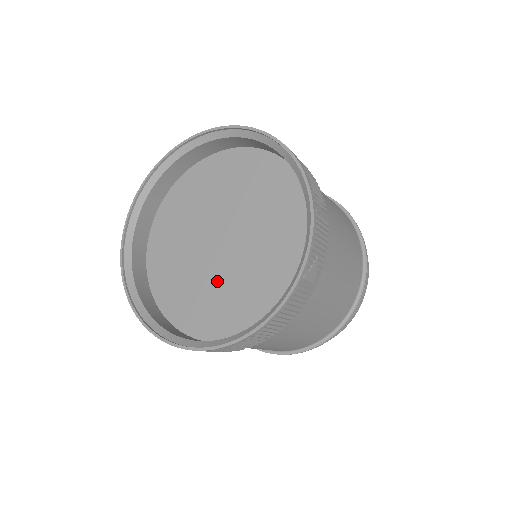
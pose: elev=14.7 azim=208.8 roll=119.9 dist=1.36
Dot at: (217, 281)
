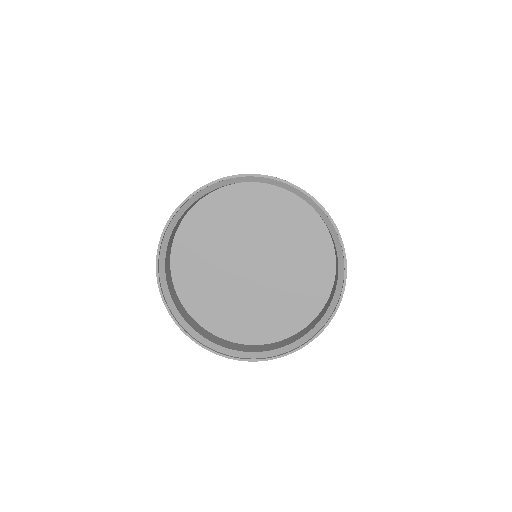
Dot at: (250, 299)
